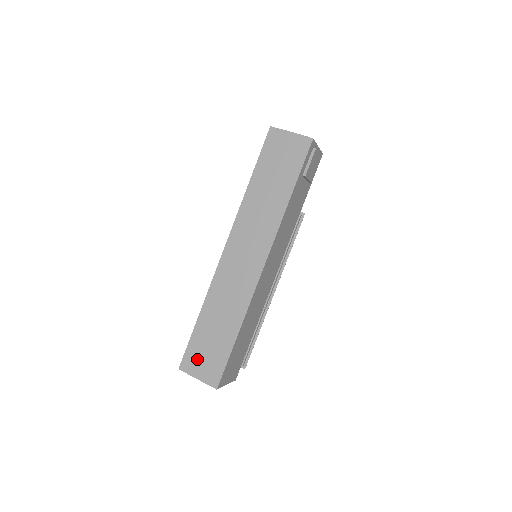
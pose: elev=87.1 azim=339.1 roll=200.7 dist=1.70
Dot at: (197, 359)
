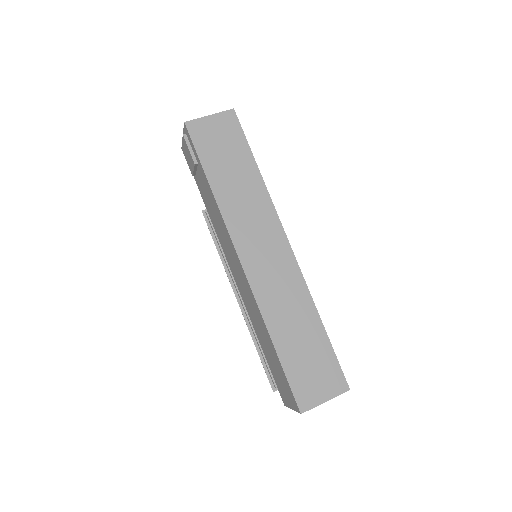
Dot at: (309, 385)
